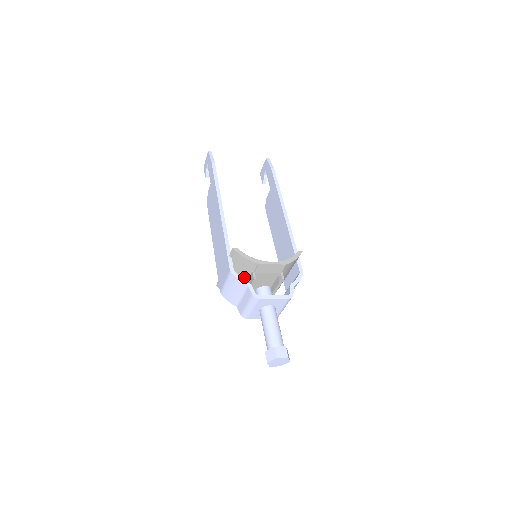
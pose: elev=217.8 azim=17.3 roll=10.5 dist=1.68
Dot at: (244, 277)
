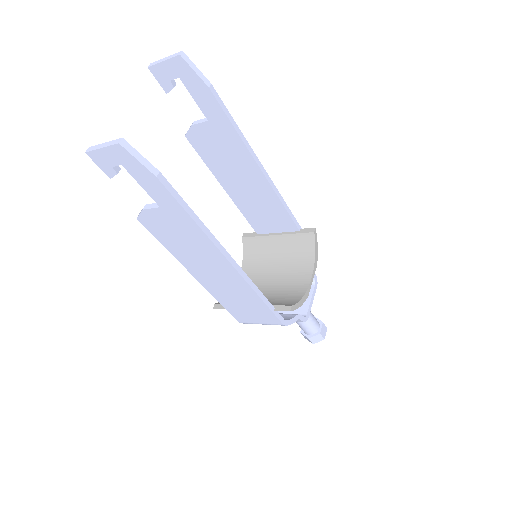
Dot at: occluded
